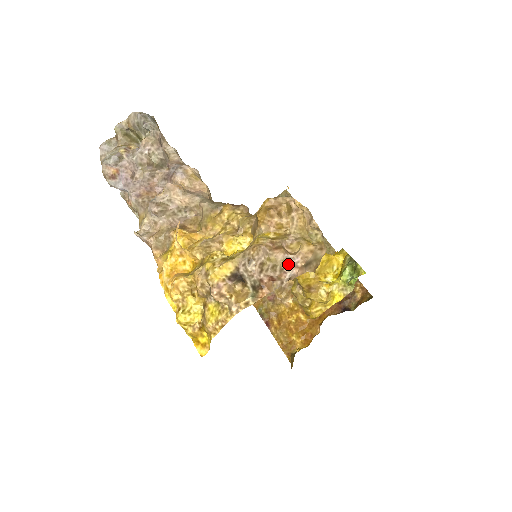
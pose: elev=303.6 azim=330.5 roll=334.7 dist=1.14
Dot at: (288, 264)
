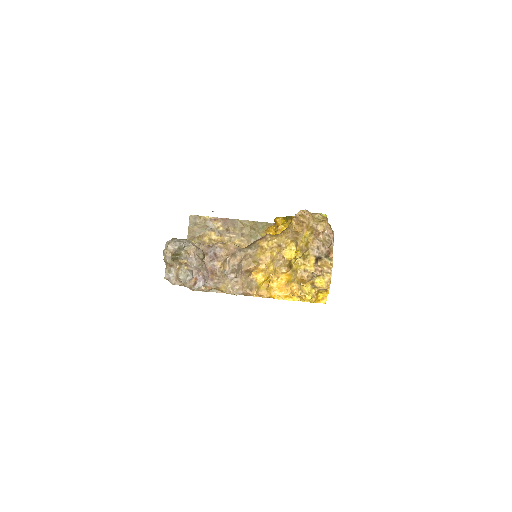
Dot at: (328, 236)
